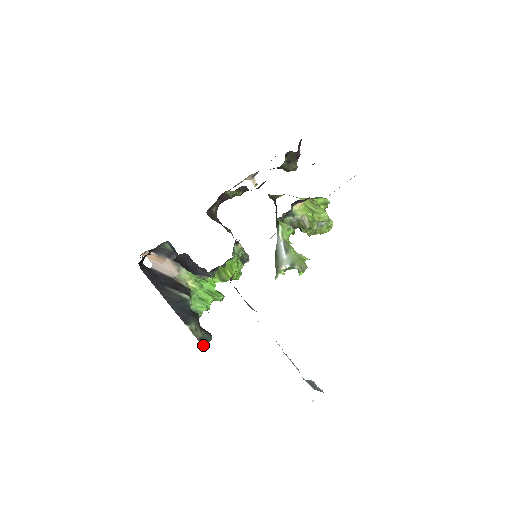
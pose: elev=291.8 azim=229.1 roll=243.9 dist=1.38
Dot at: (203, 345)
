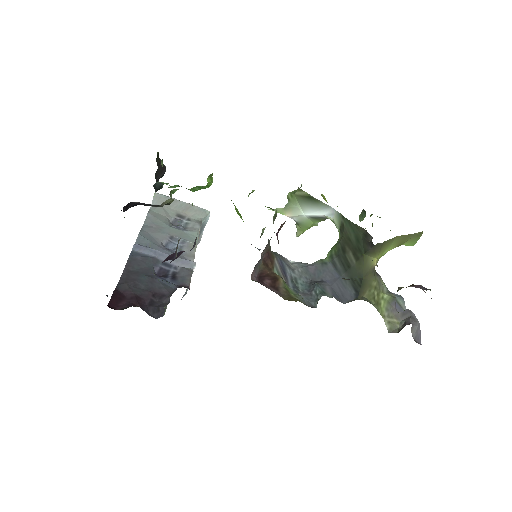
Dot at: occluded
